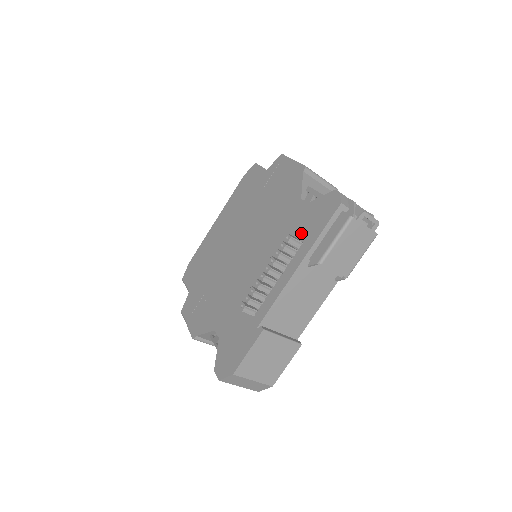
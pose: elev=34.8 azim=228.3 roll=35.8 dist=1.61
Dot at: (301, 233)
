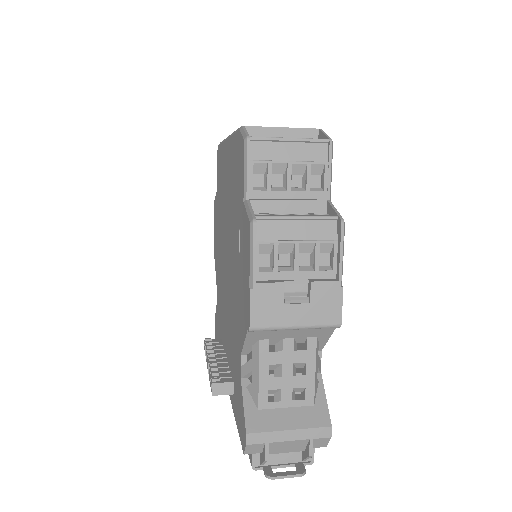
Dot at: (234, 384)
